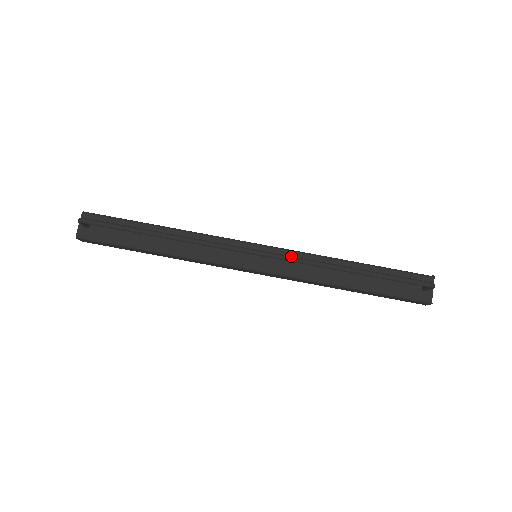
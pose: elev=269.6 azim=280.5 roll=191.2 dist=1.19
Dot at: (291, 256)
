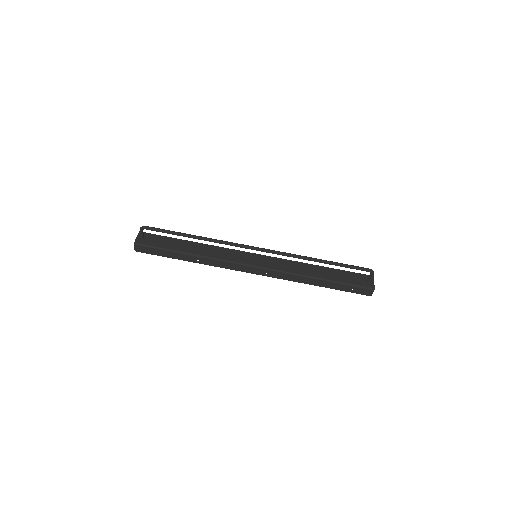
Dot at: occluded
